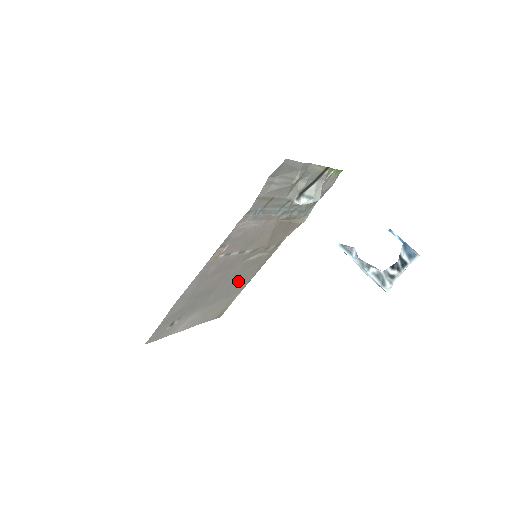
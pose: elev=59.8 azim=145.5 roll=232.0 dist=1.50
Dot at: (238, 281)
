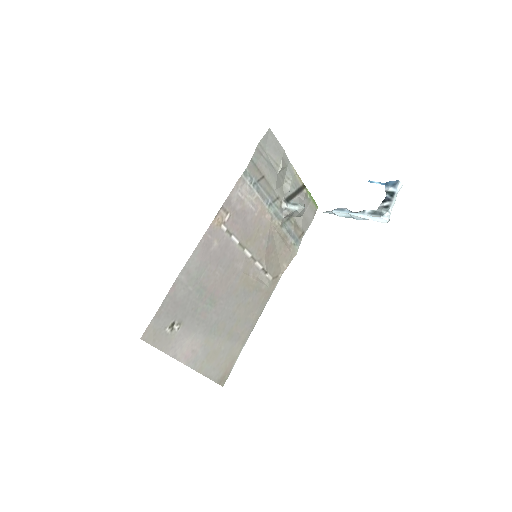
Dot at: (240, 314)
